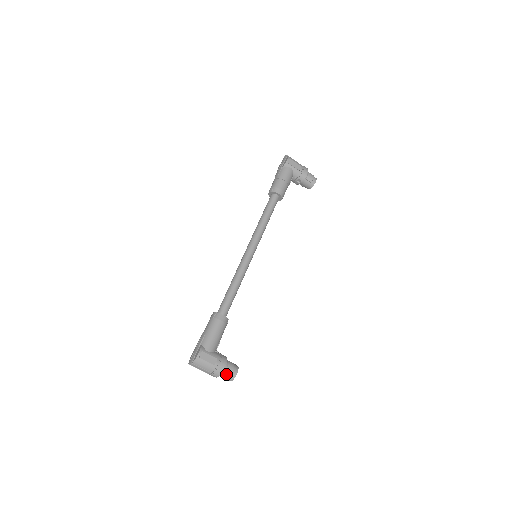
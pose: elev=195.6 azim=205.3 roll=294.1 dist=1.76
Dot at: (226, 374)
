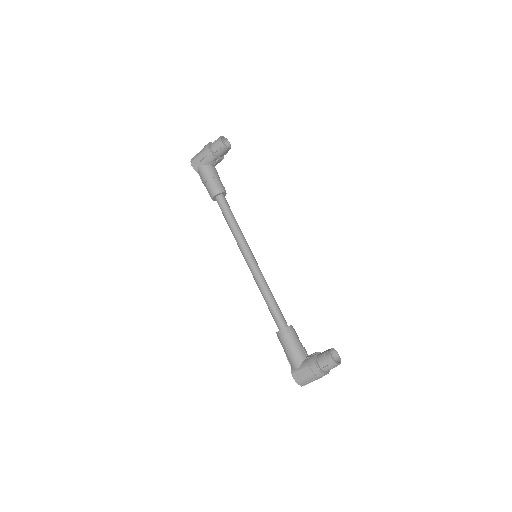
Dot at: (326, 368)
